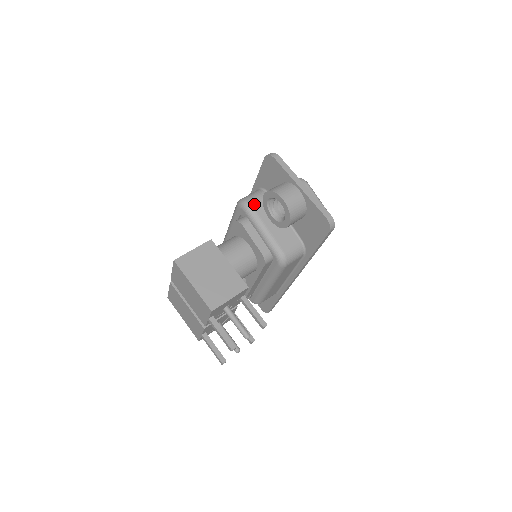
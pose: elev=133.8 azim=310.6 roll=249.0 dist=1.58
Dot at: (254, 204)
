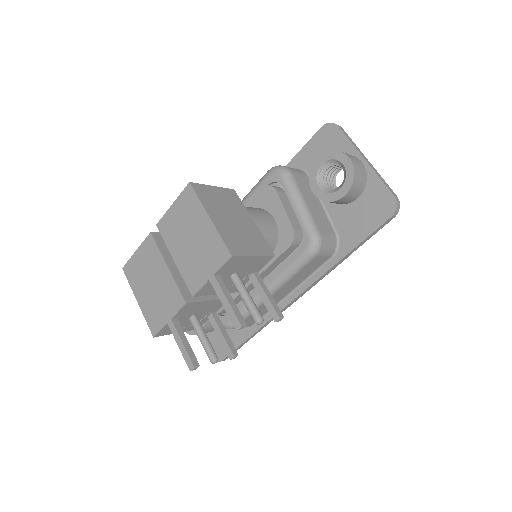
Dot at: (294, 173)
